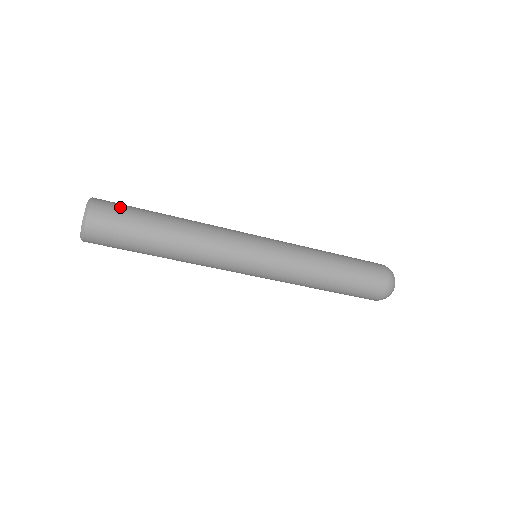
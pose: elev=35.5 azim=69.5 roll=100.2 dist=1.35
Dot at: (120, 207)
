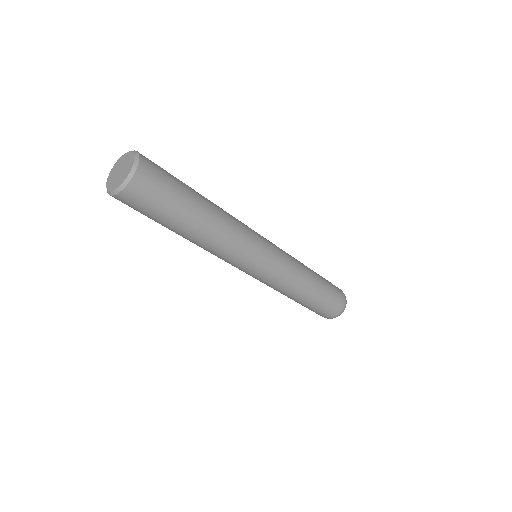
Dot at: occluded
